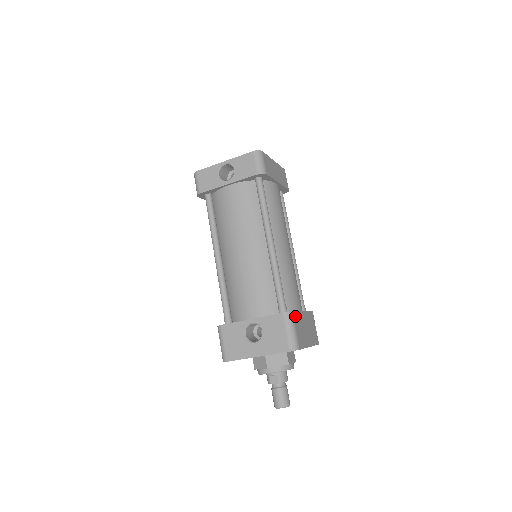
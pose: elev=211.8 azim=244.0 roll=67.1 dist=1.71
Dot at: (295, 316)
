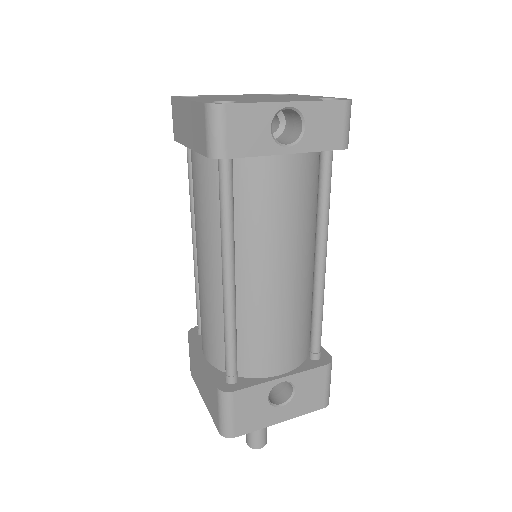
Dot at: occluded
